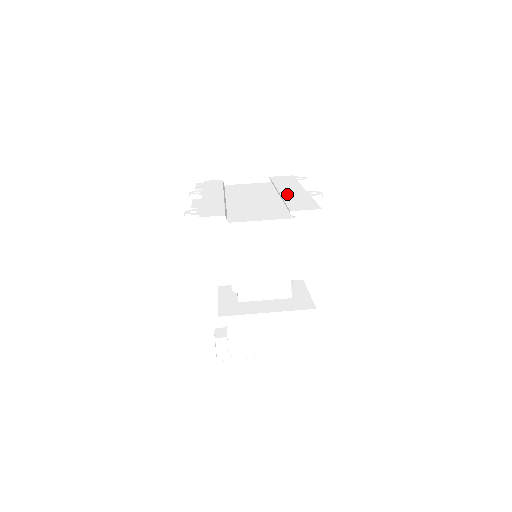
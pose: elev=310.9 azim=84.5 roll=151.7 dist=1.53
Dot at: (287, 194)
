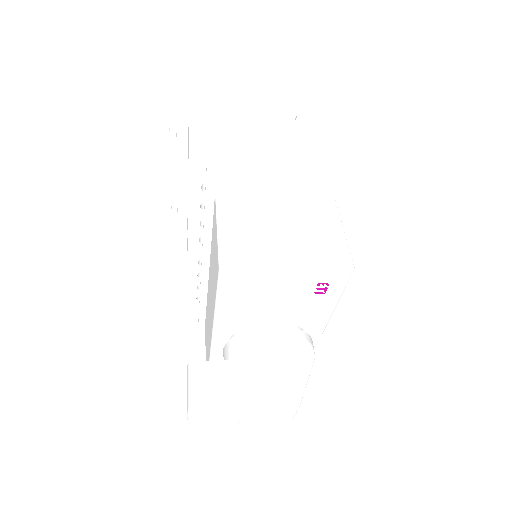
Dot at: occluded
